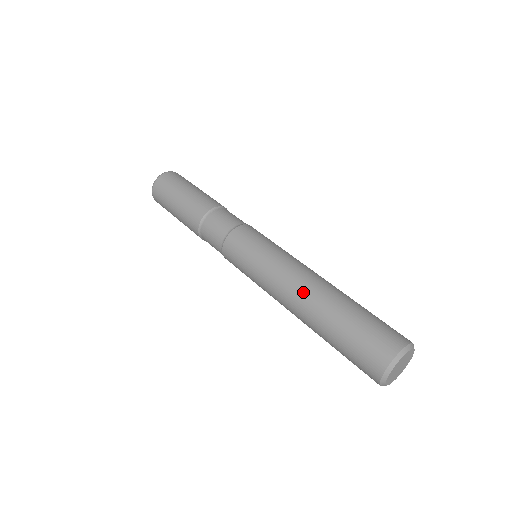
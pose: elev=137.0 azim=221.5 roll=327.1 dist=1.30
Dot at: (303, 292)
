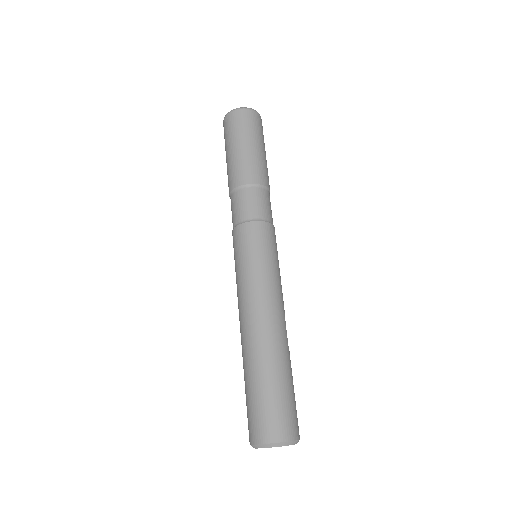
Dot at: (242, 333)
